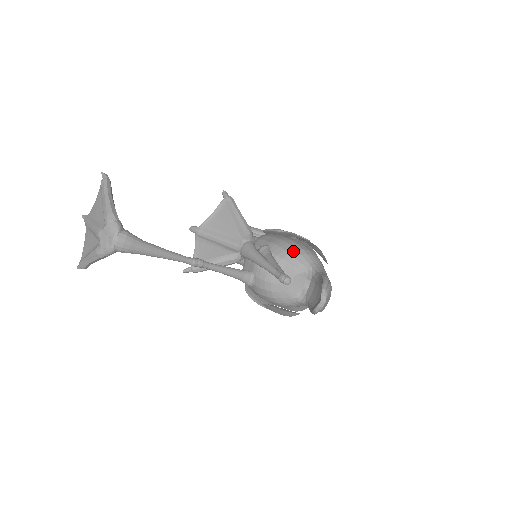
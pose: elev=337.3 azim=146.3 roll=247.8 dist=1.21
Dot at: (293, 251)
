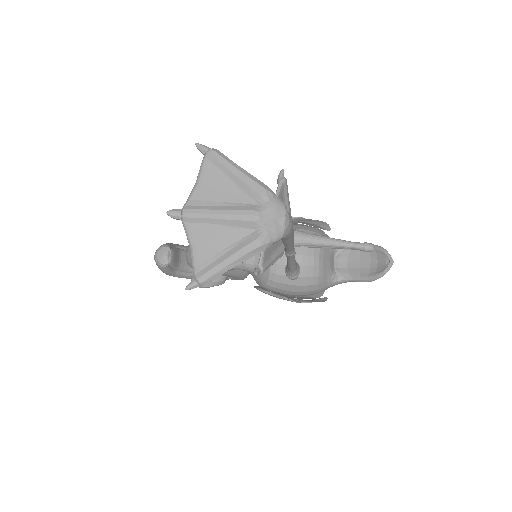
Dot at: (320, 232)
